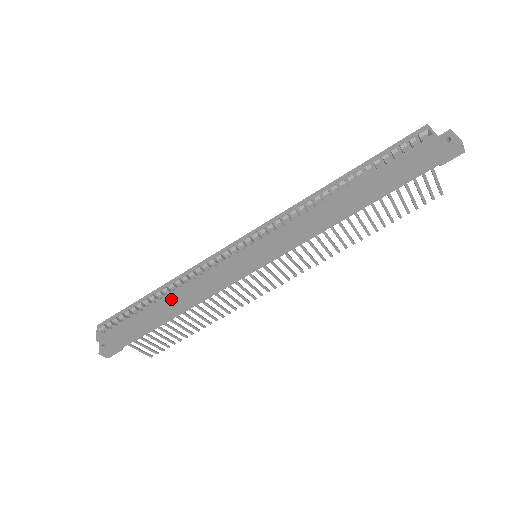
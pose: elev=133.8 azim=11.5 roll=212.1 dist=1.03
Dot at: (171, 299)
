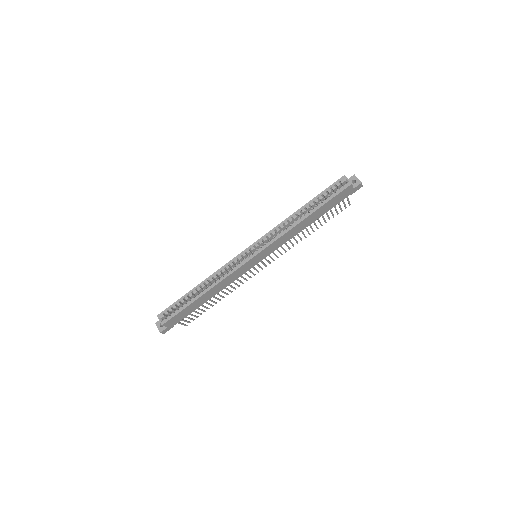
Dot at: (210, 291)
